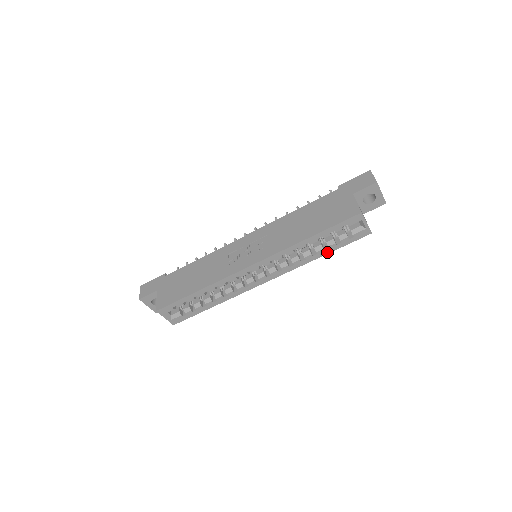
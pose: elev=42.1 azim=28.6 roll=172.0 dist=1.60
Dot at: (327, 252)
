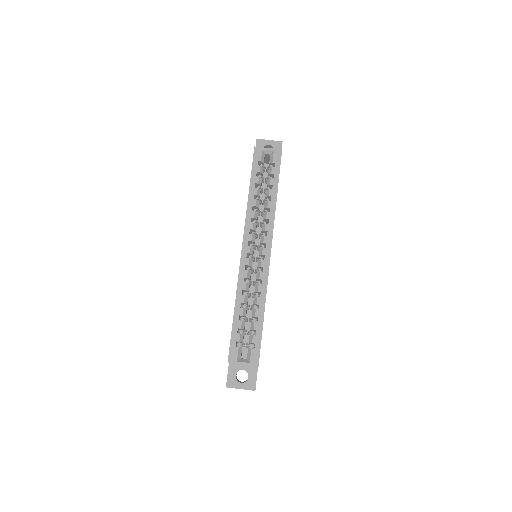
Dot at: (276, 189)
